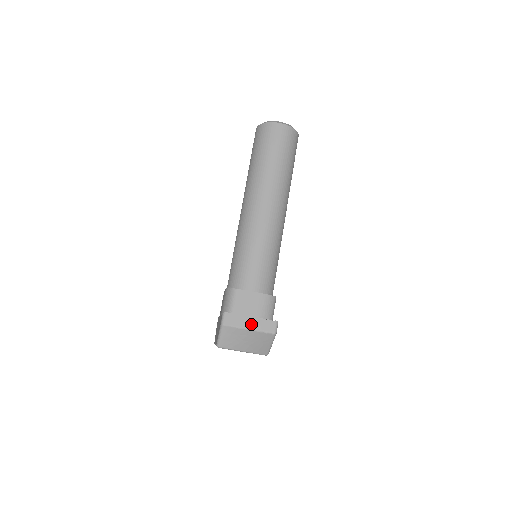
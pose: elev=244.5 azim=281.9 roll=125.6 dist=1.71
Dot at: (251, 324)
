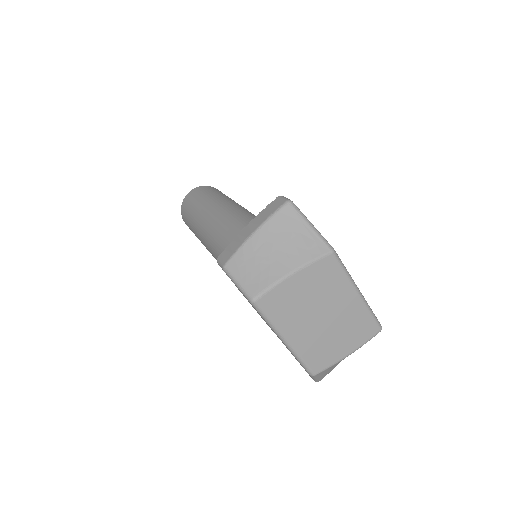
Dot at: (253, 227)
